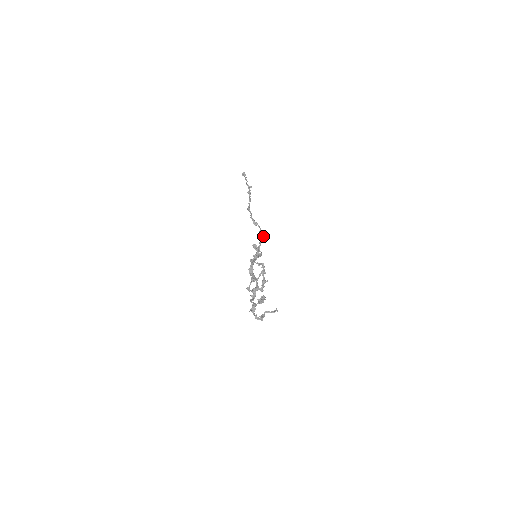
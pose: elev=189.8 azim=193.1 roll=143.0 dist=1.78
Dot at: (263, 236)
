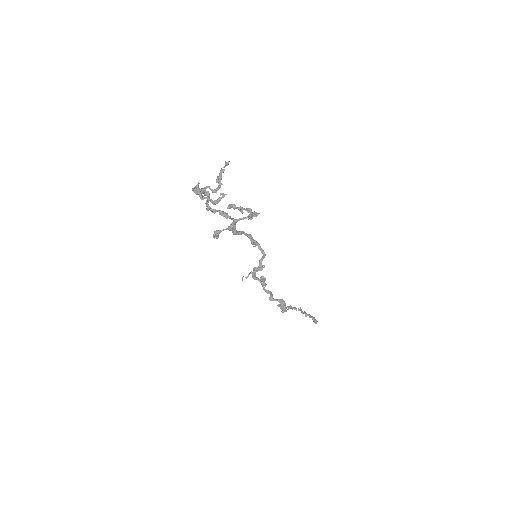
Dot at: occluded
